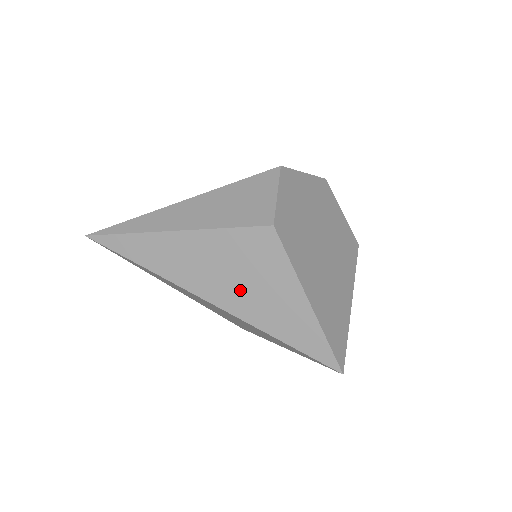
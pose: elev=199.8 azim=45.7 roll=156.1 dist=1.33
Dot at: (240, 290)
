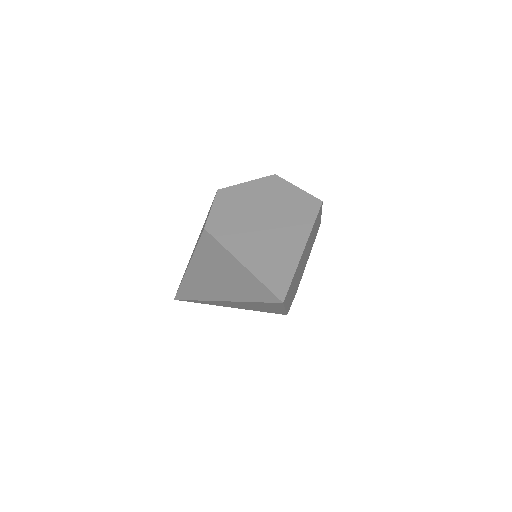
Dot at: (220, 282)
